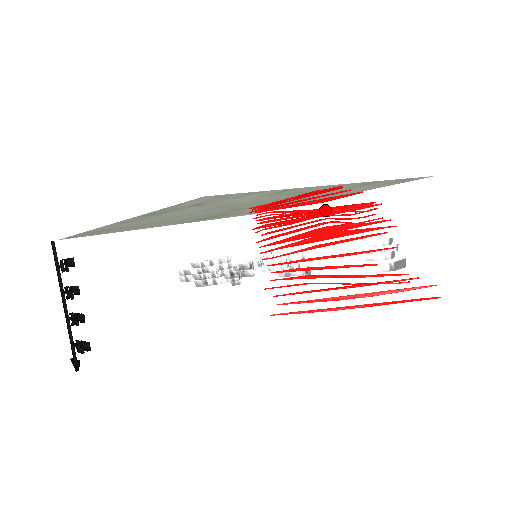
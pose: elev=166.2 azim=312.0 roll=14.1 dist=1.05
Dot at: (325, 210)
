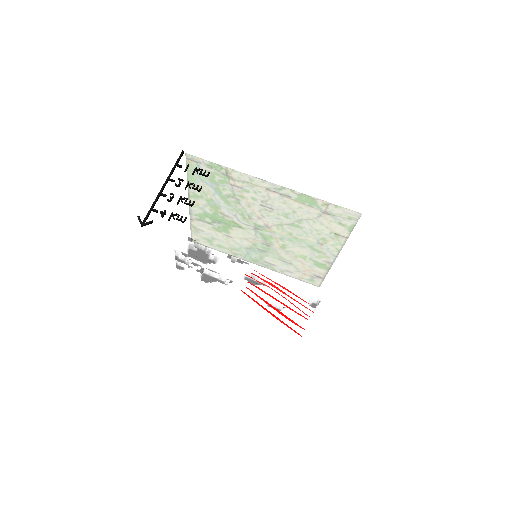
Dot at: occluded
